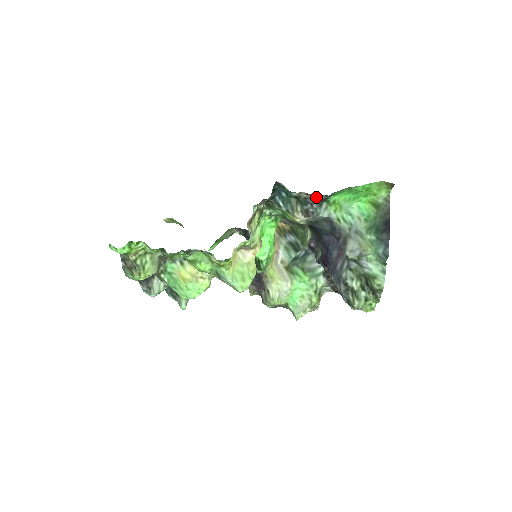
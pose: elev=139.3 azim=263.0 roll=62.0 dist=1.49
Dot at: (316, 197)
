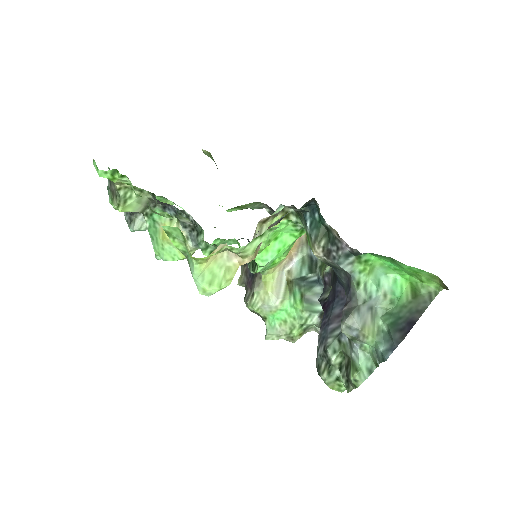
Dot at: (347, 245)
